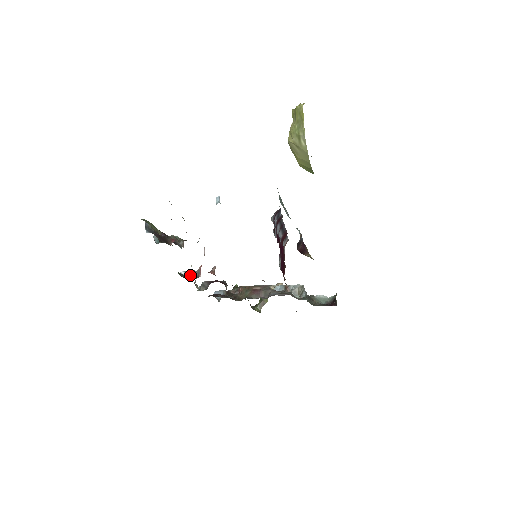
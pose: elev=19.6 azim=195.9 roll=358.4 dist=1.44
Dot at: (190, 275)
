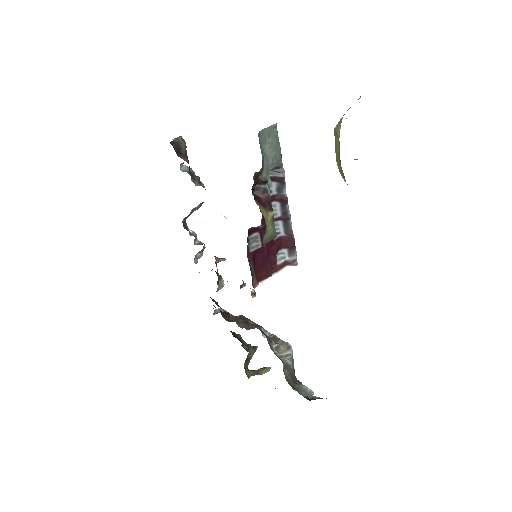
Dot at: (194, 236)
